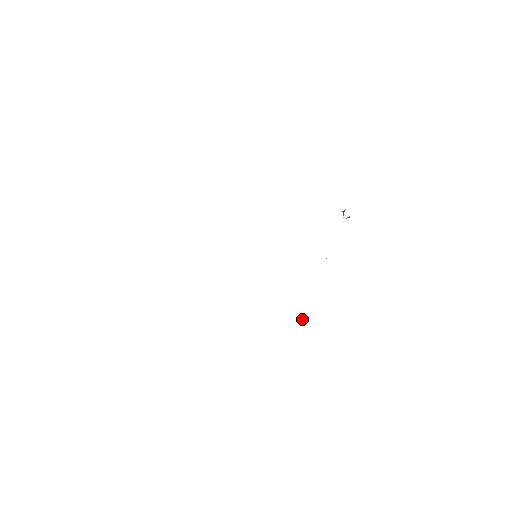
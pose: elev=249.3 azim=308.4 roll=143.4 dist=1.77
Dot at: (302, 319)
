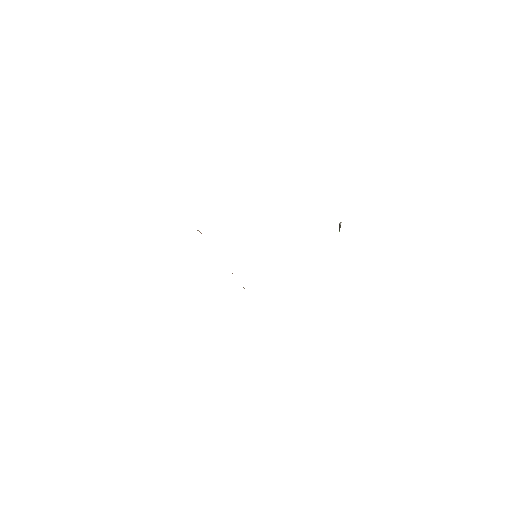
Dot at: occluded
